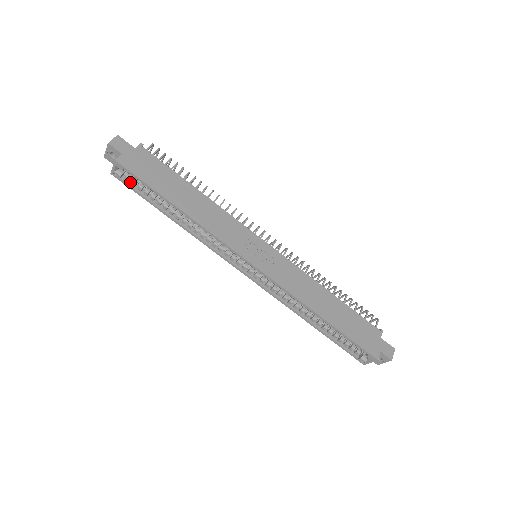
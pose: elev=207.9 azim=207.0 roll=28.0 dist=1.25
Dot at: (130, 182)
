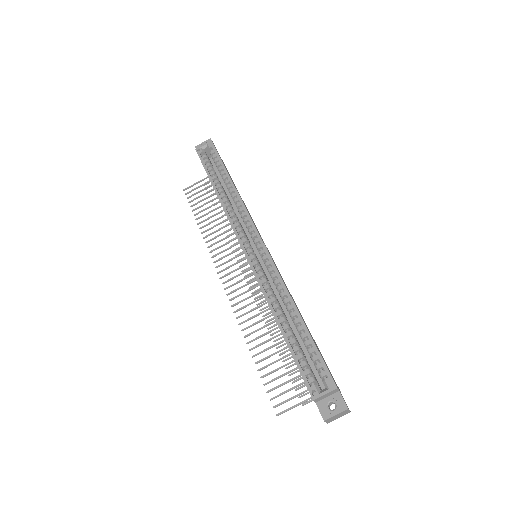
Dot at: (203, 160)
